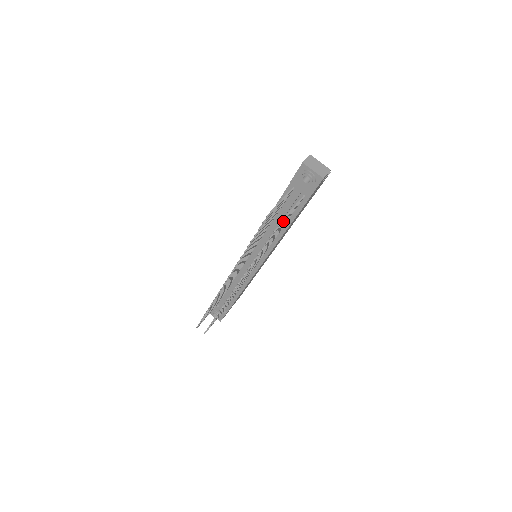
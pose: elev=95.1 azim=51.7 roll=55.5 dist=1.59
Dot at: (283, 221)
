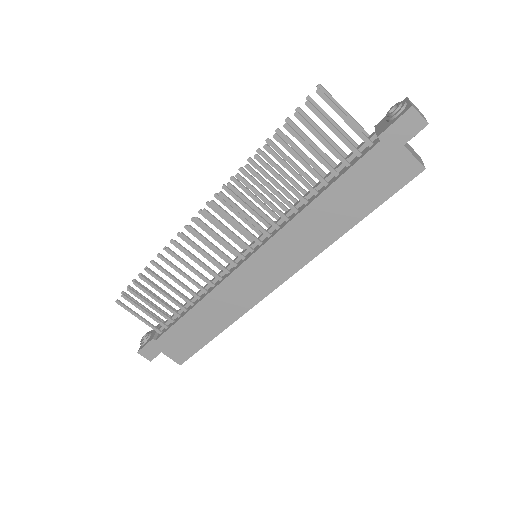
Dot at: (327, 103)
